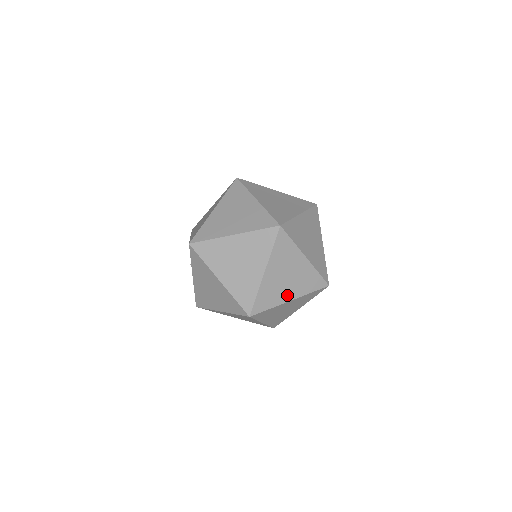
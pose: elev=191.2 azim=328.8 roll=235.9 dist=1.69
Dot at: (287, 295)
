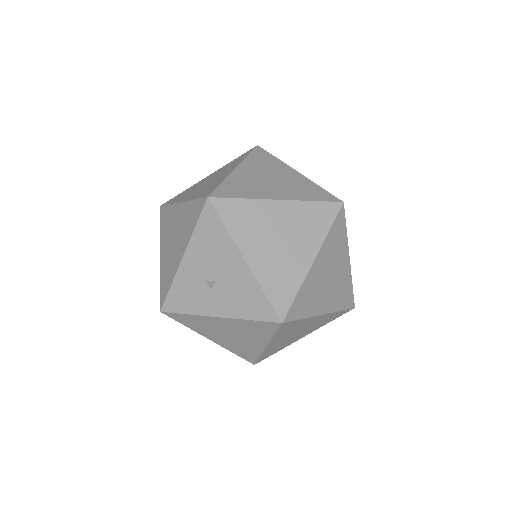
Dot at: occluded
